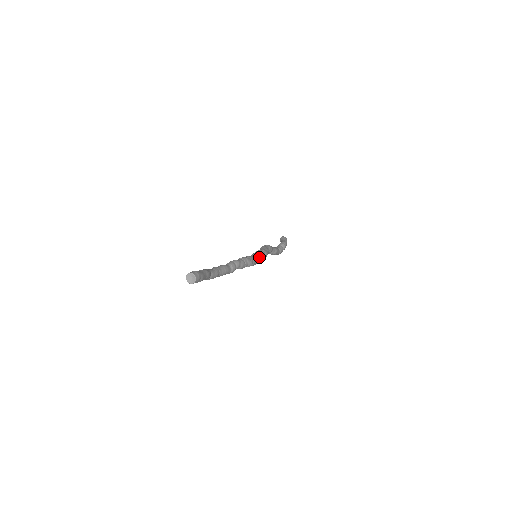
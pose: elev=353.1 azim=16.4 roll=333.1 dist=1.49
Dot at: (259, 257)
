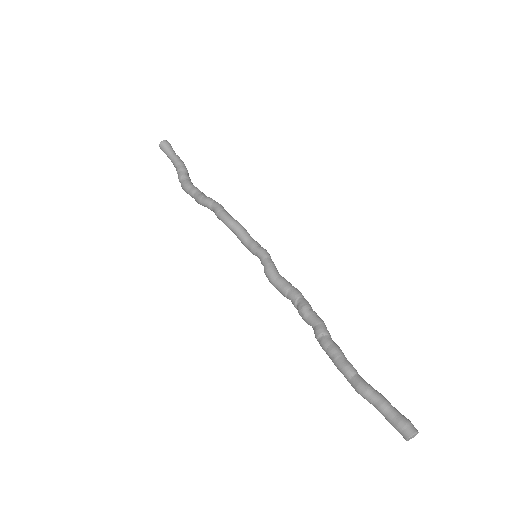
Dot at: occluded
